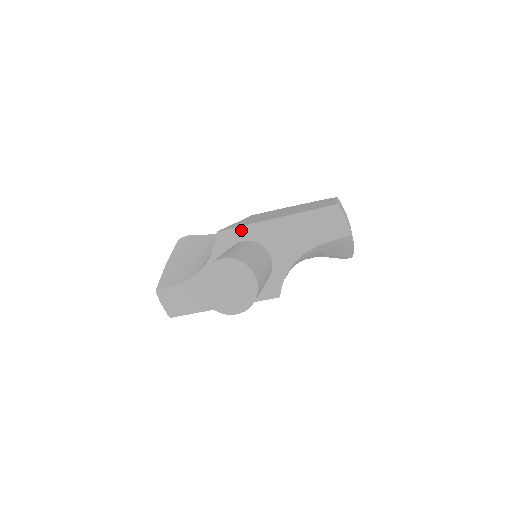
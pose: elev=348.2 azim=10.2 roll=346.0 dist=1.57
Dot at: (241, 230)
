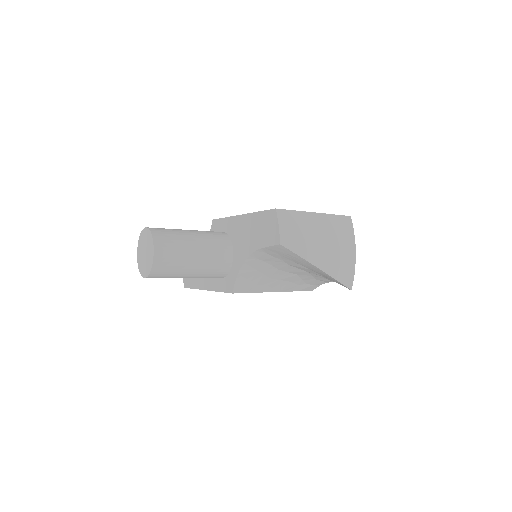
Dot at: (223, 221)
